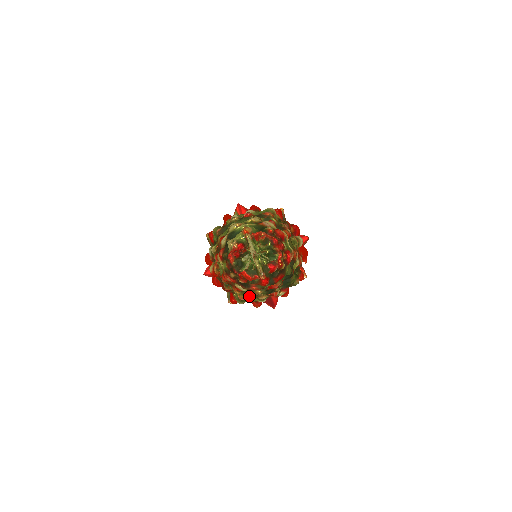
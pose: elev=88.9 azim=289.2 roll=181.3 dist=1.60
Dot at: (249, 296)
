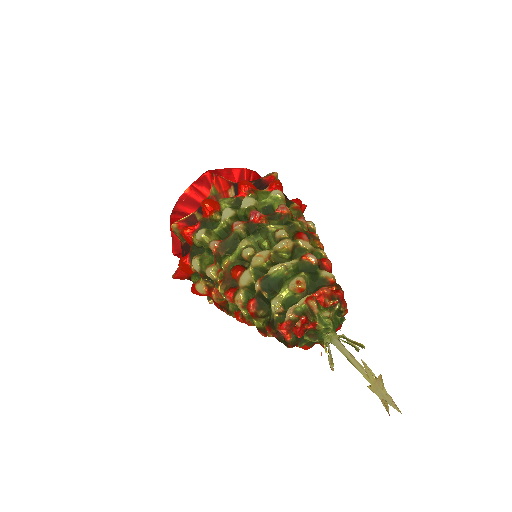
Dot at: occluded
